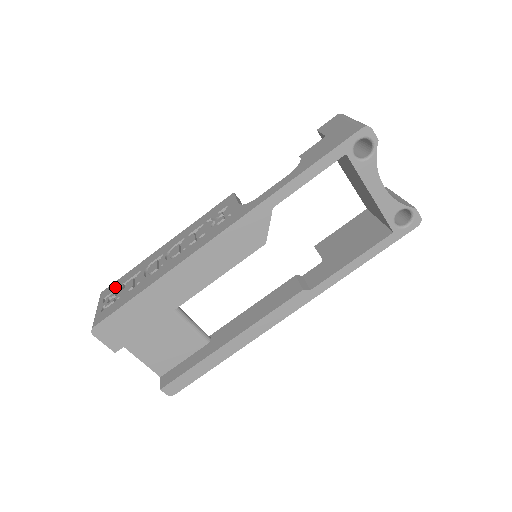
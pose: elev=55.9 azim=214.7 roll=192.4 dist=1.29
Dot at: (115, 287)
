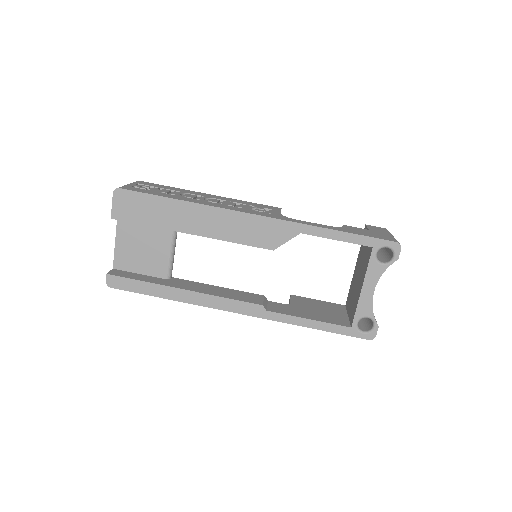
Dot at: (152, 185)
